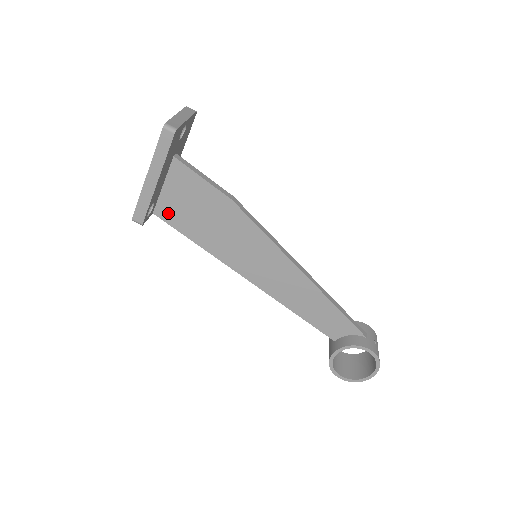
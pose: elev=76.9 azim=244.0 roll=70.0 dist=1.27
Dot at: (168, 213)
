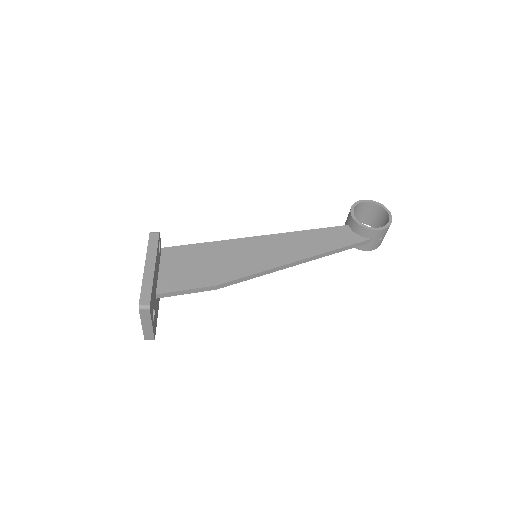
Dot at: occluded
